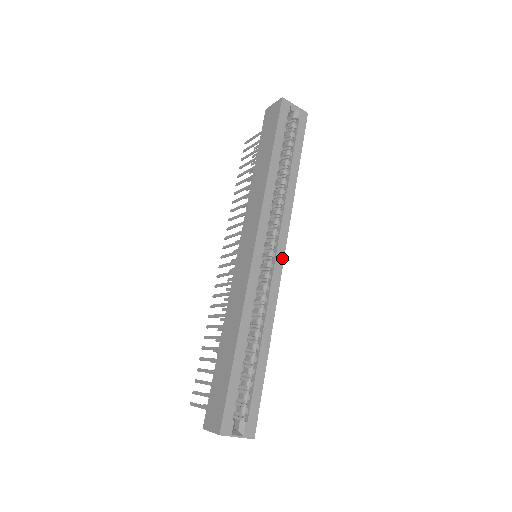
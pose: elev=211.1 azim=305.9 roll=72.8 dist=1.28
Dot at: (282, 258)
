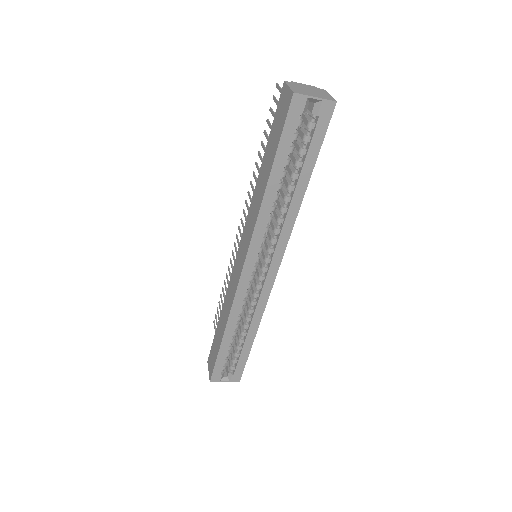
Dot at: (275, 272)
